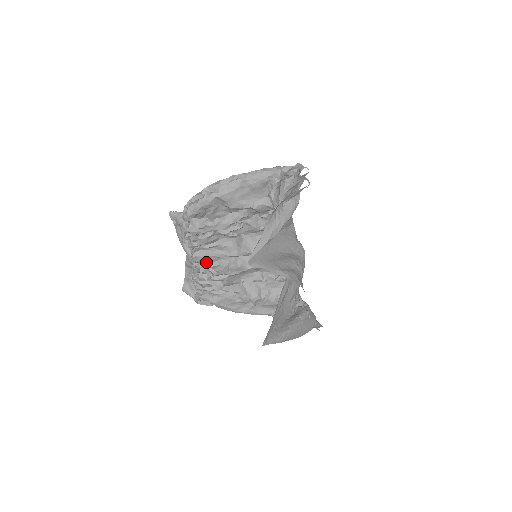
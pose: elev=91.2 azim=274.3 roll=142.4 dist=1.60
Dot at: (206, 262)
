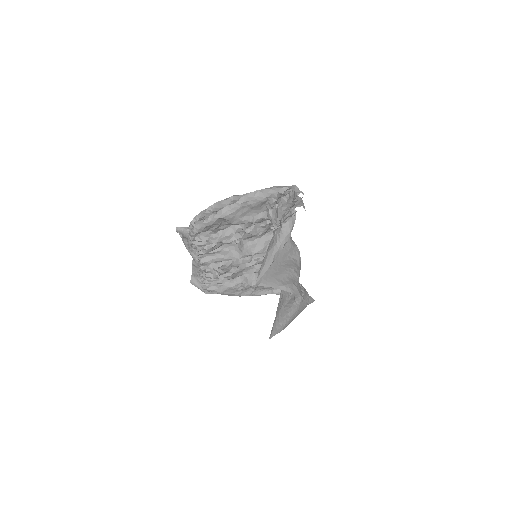
Dot at: (212, 264)
